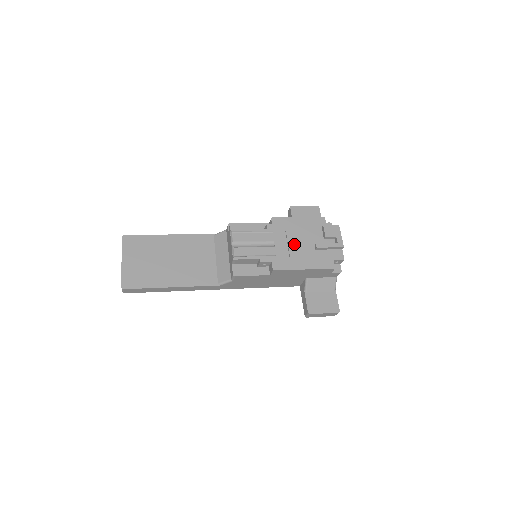
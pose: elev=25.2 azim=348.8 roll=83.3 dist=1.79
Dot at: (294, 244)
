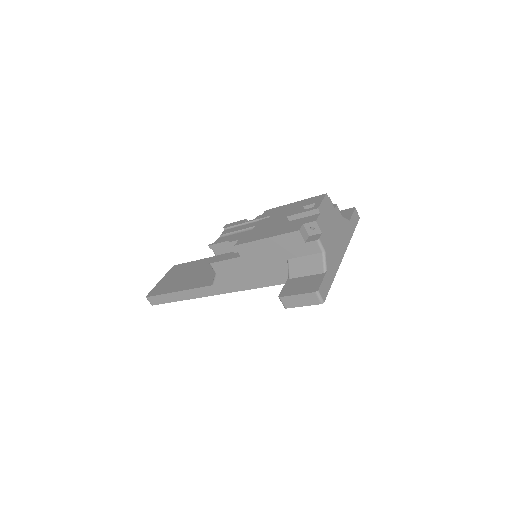
Dot at: (271, 223)
